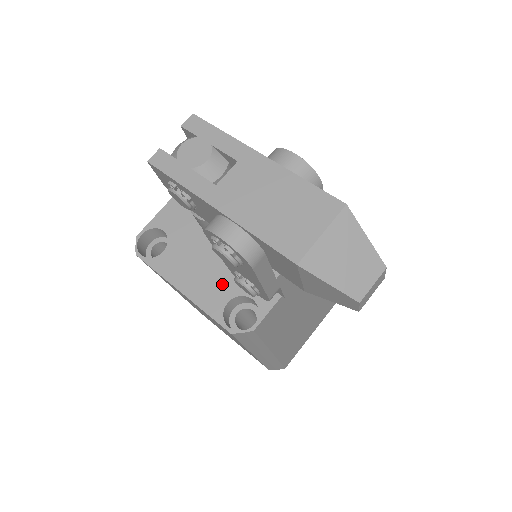
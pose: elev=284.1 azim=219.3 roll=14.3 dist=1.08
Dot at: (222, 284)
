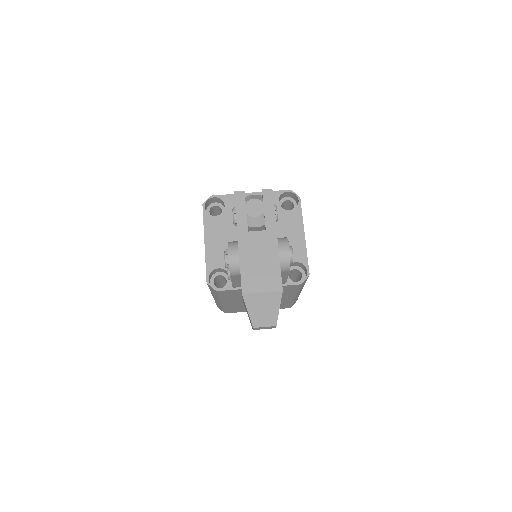
Dot at: occluded
